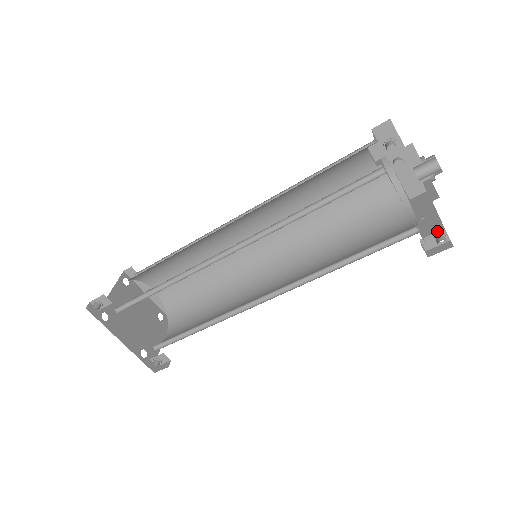
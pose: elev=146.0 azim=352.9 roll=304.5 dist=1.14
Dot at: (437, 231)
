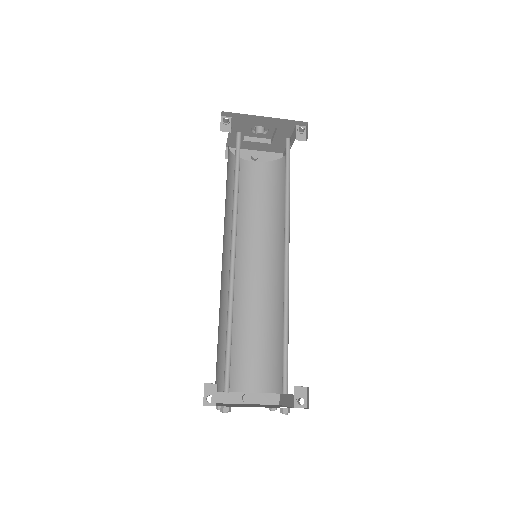
Dot at: (295, 130)
